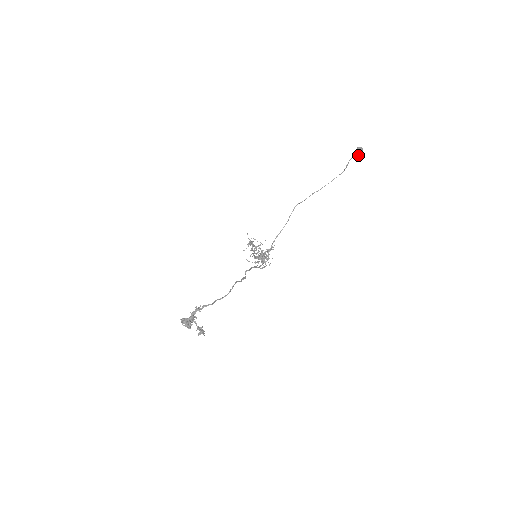
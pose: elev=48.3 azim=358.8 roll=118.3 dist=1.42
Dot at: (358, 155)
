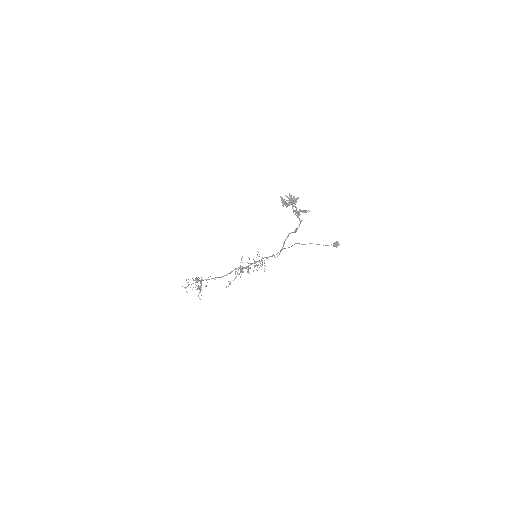
Dot at: (336, 245)
